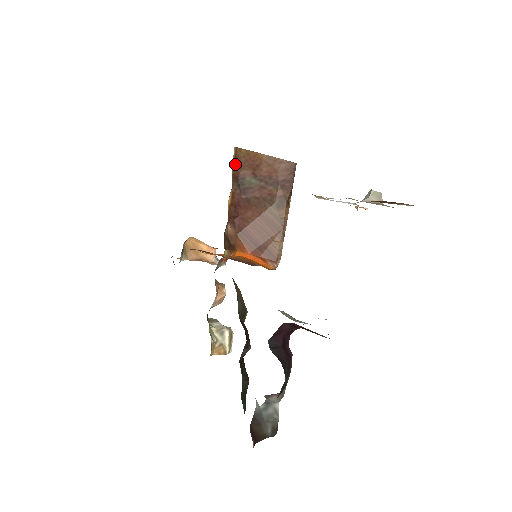
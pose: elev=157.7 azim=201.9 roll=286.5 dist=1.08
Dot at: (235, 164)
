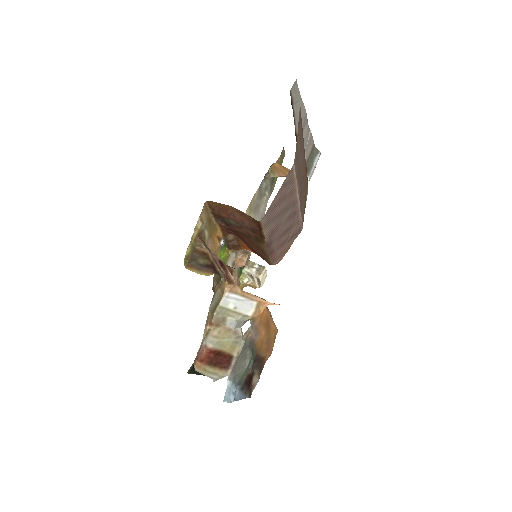
Dot at: (212, 210)
